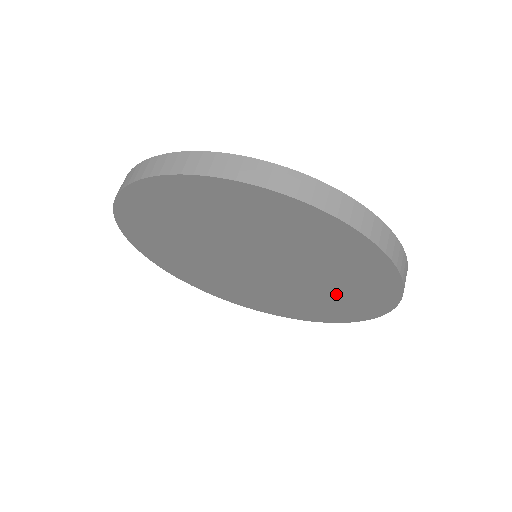
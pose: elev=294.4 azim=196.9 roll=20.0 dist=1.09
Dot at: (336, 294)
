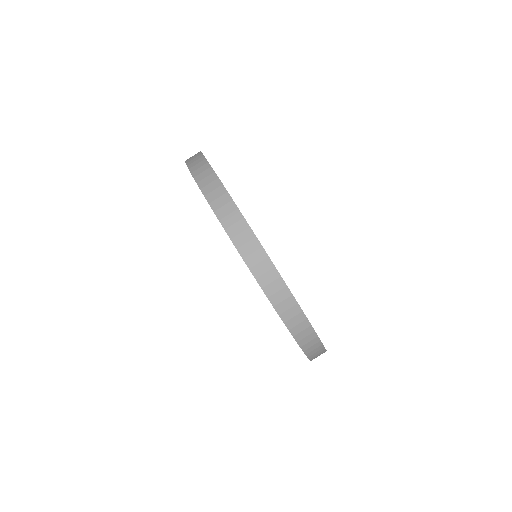
Dot at: occluded
